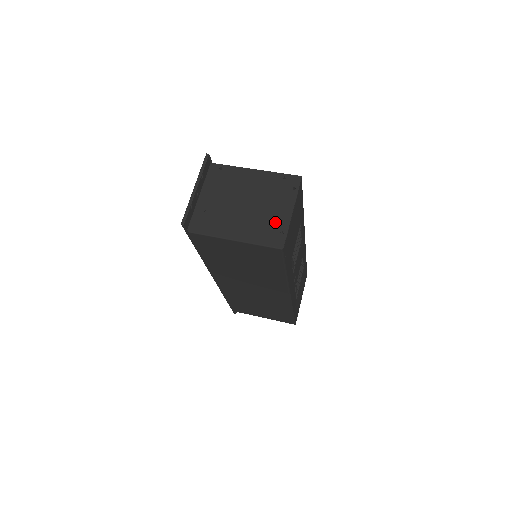
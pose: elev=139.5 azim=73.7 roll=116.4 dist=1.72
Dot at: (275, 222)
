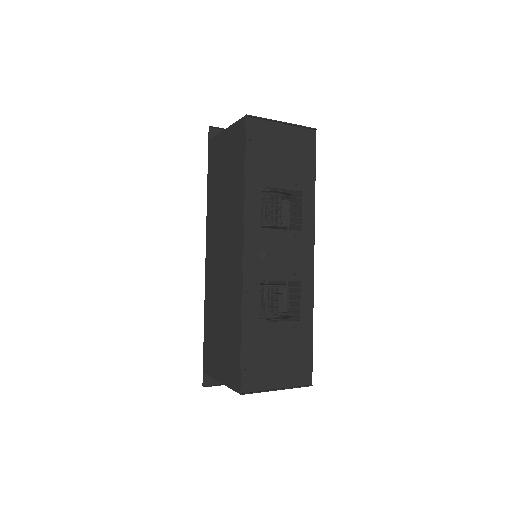
Dot at: occluded
